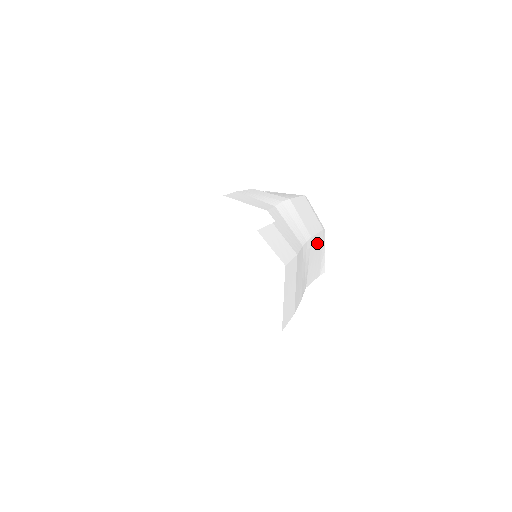
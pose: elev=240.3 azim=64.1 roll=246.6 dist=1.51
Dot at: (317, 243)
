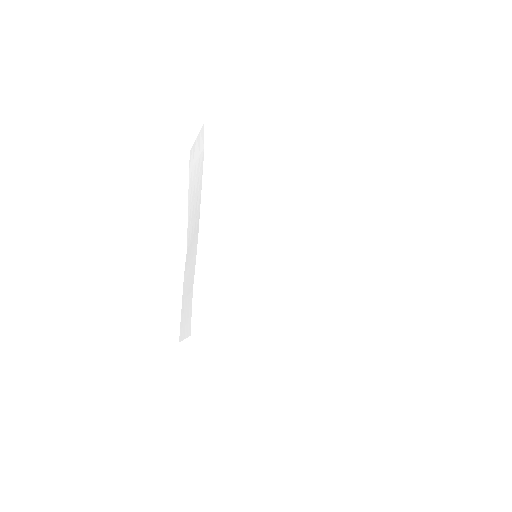
Dot at: (305, 188)
